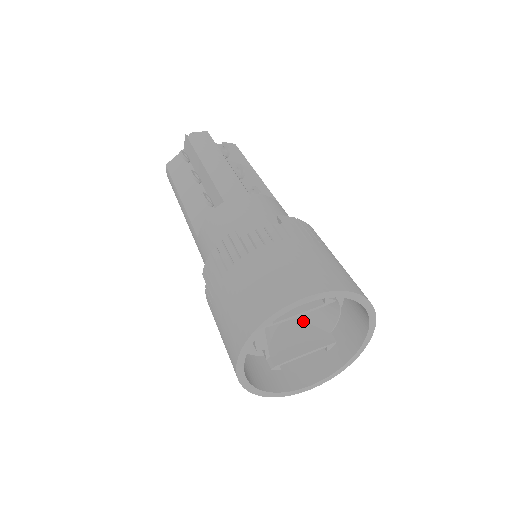
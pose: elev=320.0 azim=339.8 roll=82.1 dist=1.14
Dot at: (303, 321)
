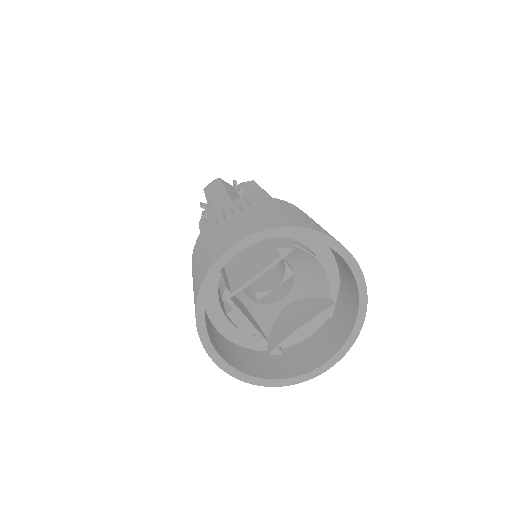
Dot at: (304, 298)
